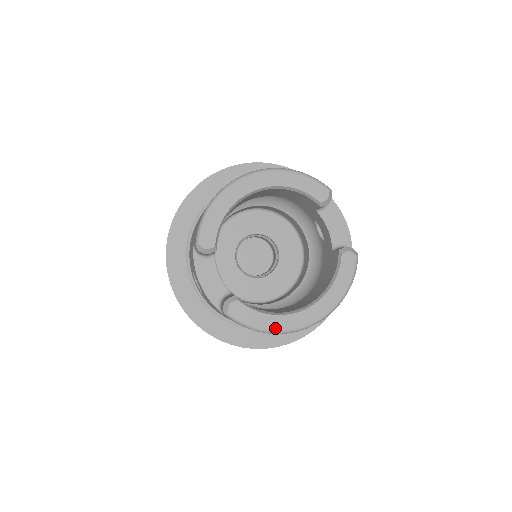
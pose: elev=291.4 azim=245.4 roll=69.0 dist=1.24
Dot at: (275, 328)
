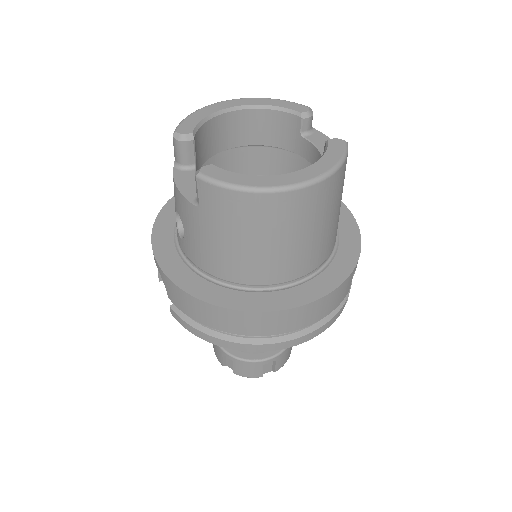
Dot at: (255, 185)
